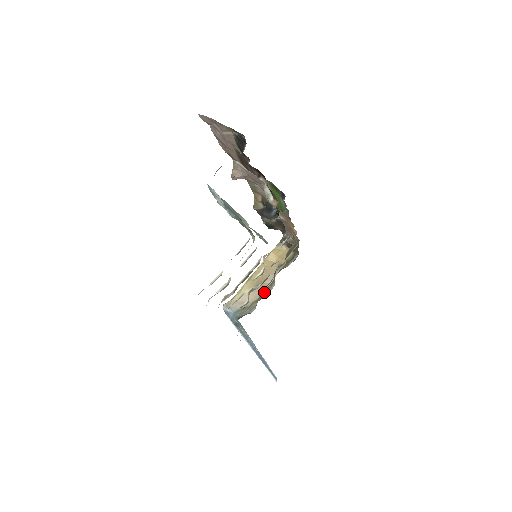
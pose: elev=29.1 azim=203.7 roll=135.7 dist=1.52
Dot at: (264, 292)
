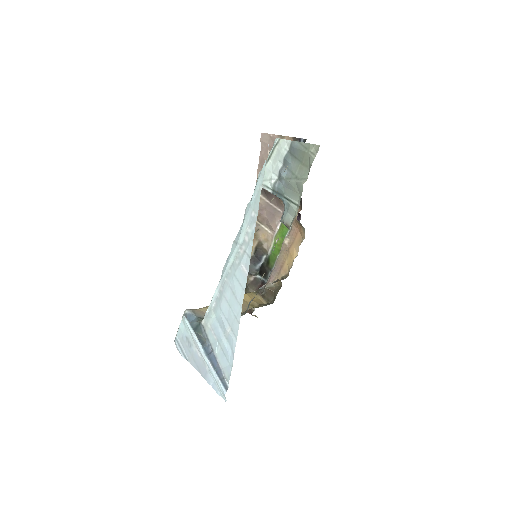
Dot at: occluded
